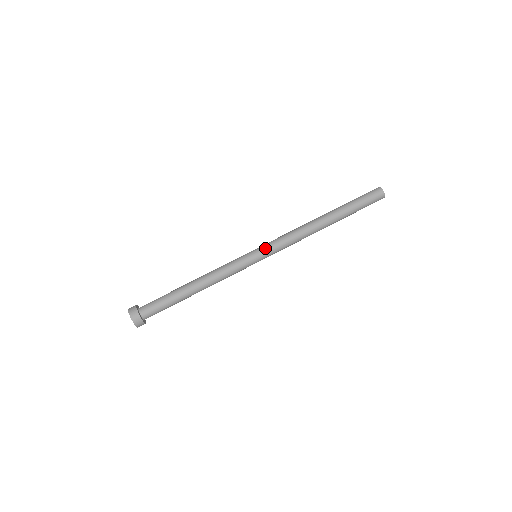
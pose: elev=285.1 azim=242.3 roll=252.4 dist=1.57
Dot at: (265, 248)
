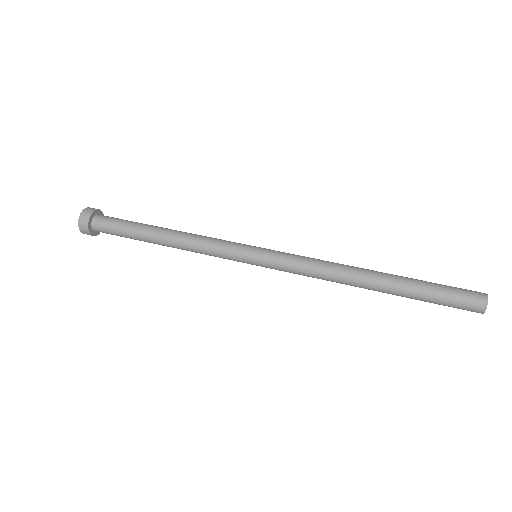
Dot at: (273, 250)
